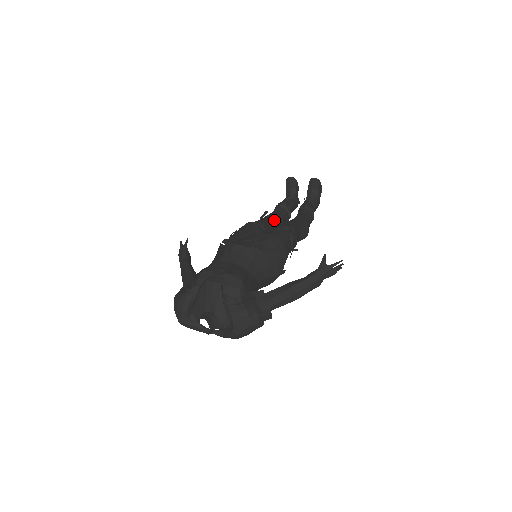
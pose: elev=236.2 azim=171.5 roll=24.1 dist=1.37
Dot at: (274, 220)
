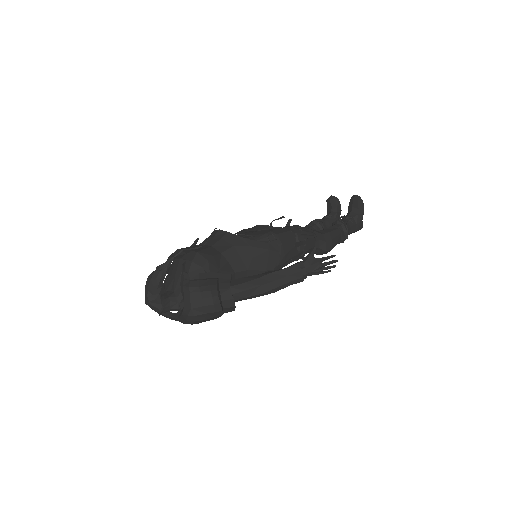
Dot at: occluded
